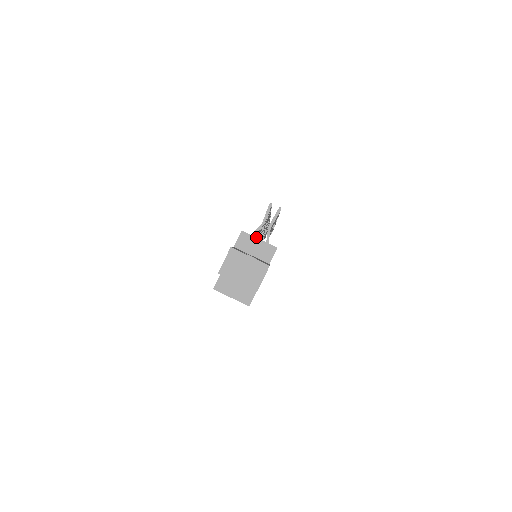
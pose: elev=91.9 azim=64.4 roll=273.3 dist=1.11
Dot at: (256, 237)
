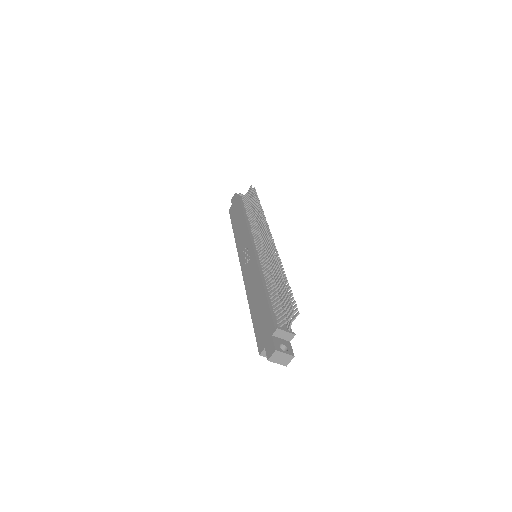
Dot at: (272, 292)
